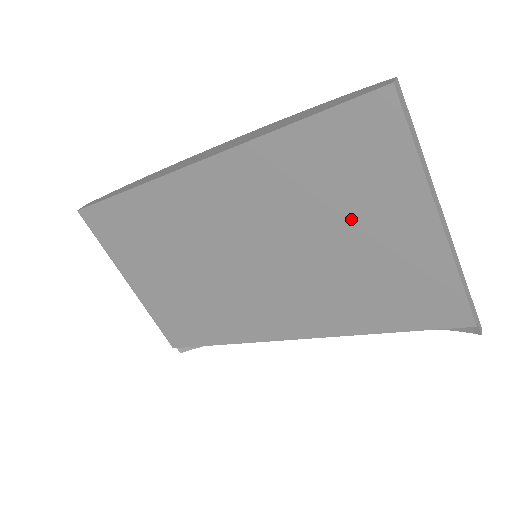
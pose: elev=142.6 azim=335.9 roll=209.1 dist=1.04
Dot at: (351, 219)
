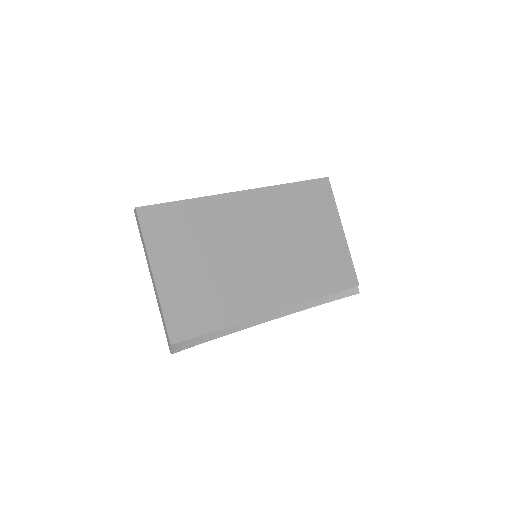
Dot at: (313, 228)
